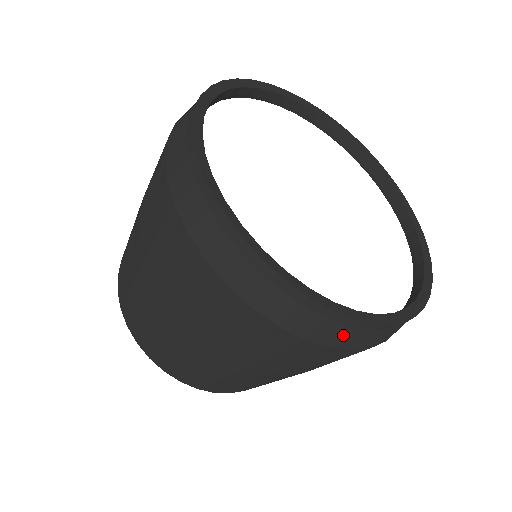
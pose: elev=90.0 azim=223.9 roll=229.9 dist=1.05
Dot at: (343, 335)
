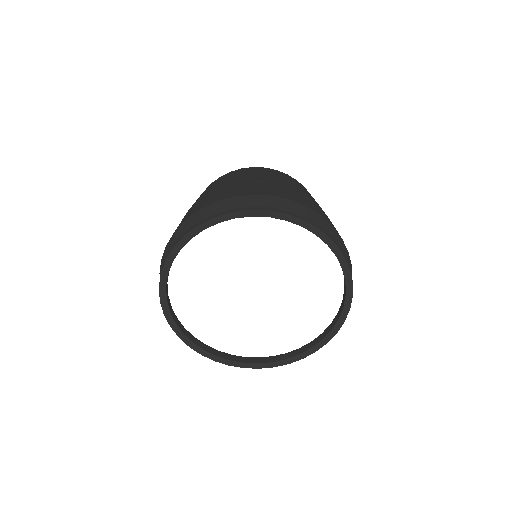
Dot at: occluded
